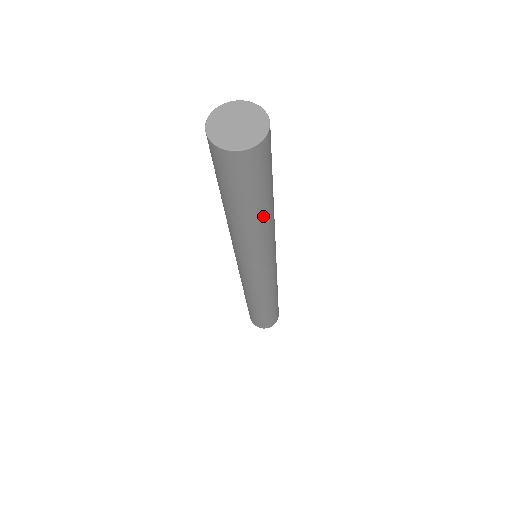
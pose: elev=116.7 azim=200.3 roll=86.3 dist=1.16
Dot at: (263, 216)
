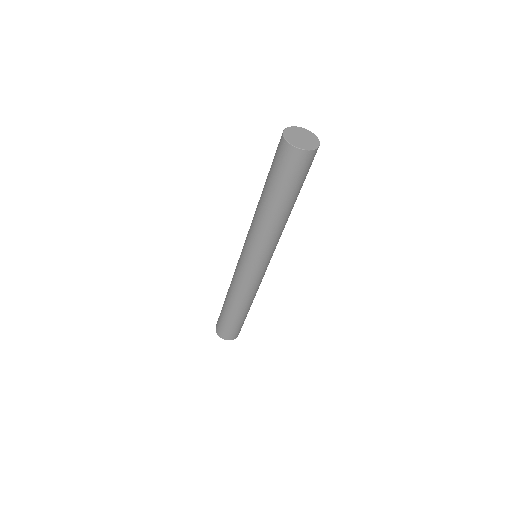
Dot at: occluded
